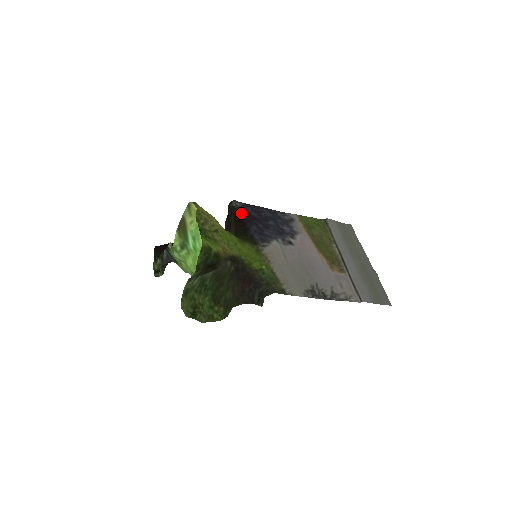
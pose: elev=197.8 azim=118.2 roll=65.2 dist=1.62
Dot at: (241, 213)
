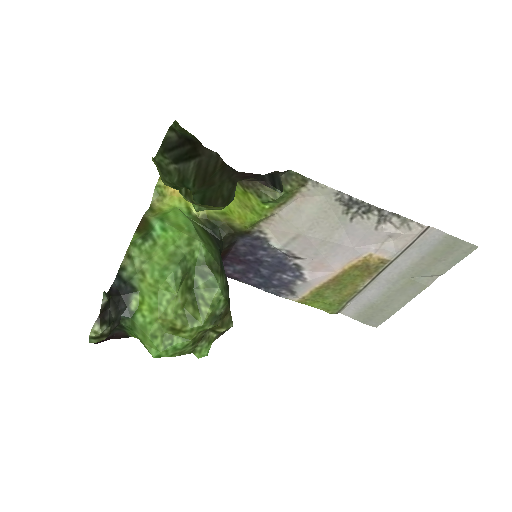
Dot at: occluded
